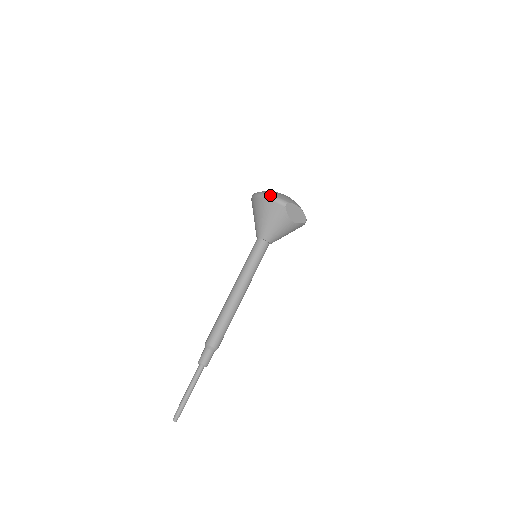
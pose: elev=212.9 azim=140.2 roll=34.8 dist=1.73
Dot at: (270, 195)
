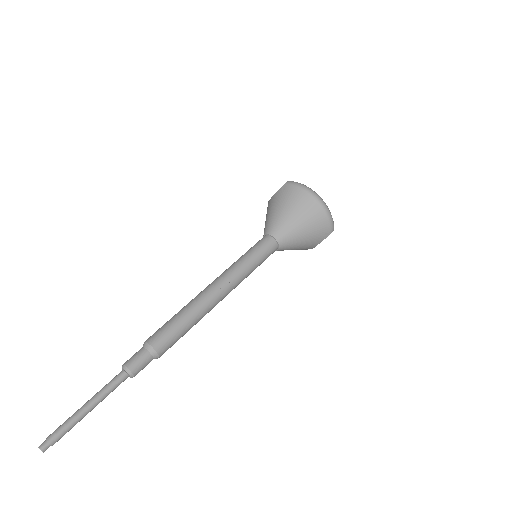
Dot at: (329, 210)
